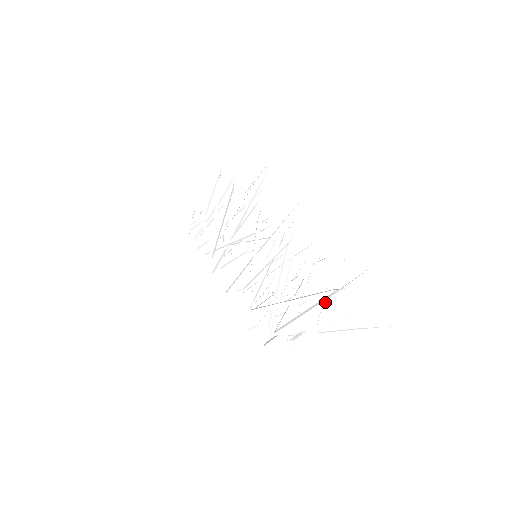
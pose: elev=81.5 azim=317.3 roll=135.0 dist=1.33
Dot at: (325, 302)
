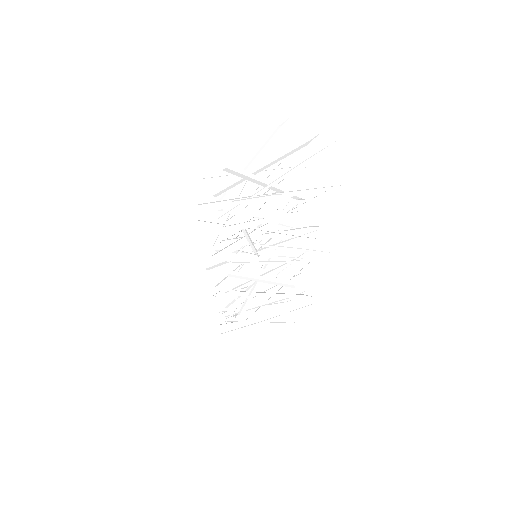
Dot at: (269, 139)
